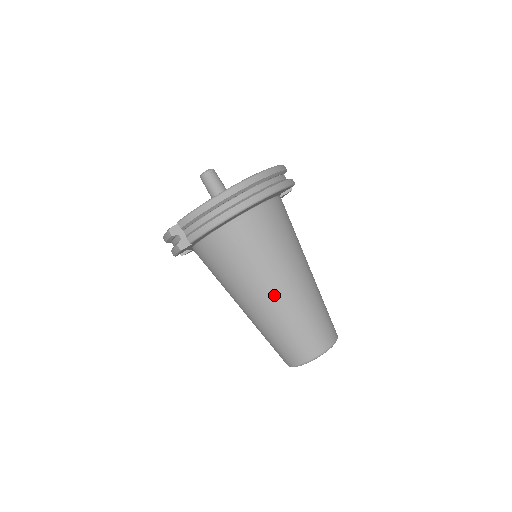
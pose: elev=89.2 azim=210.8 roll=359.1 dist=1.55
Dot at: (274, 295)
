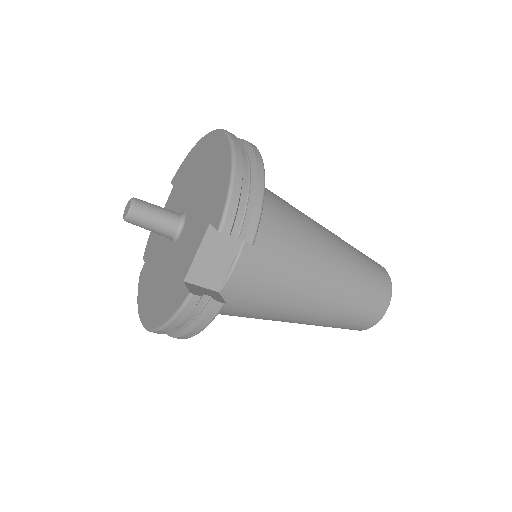
Dot at: occluded
